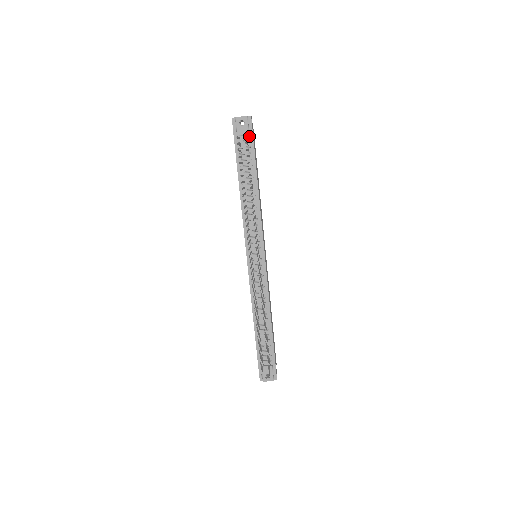
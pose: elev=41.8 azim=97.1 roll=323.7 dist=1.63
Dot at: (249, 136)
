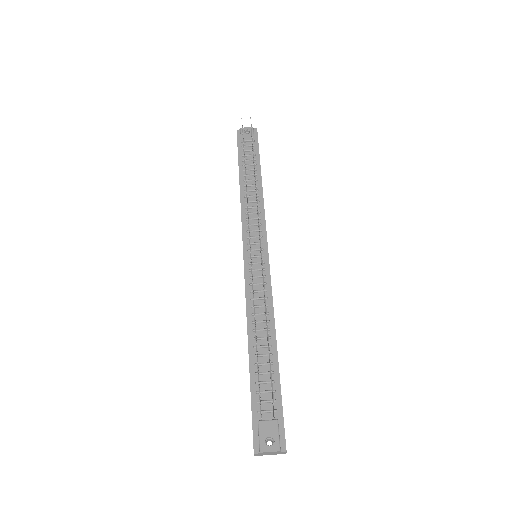
Dot at: (254, 143)
